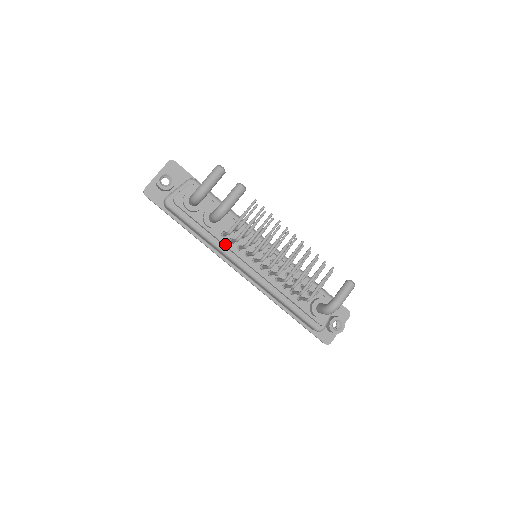
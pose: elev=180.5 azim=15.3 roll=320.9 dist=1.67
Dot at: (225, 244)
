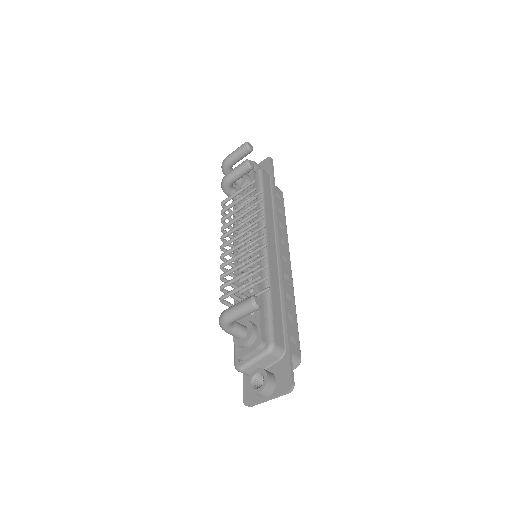
Dot at: occluded
